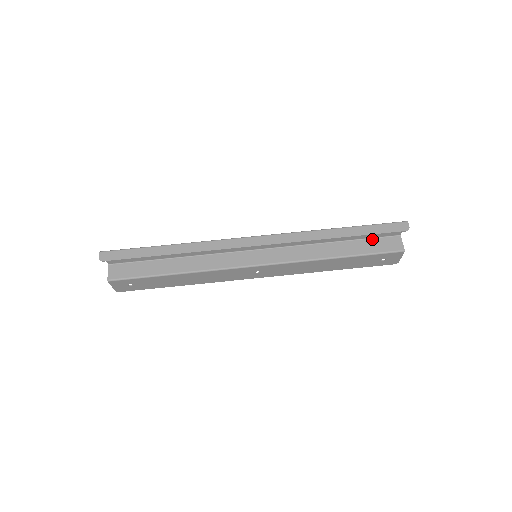
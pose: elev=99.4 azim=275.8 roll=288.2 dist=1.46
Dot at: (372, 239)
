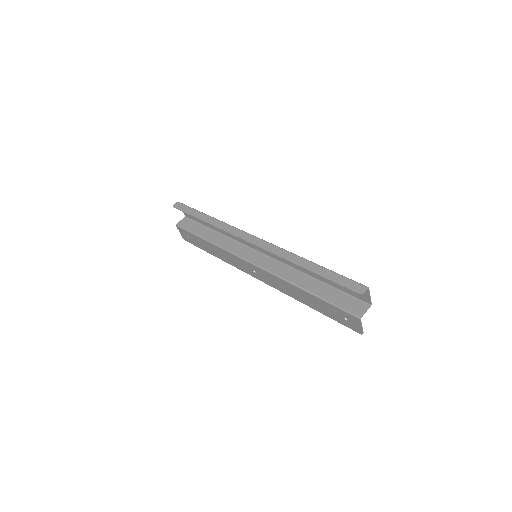
Dot at: (345, 294)
